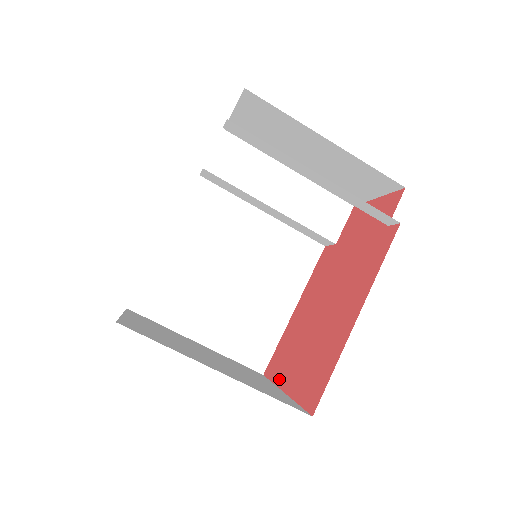
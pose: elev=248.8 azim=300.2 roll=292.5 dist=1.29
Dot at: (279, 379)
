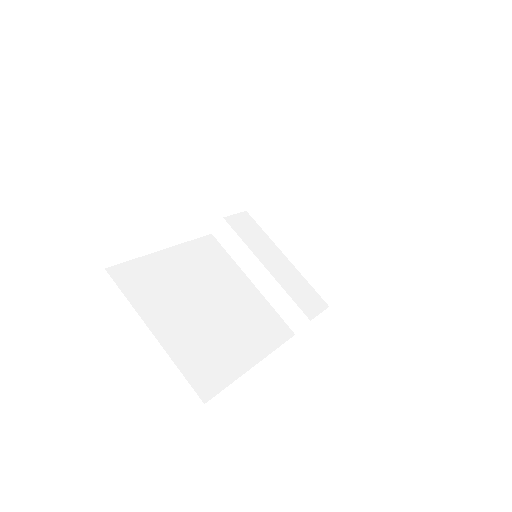
Dot at: occluded
